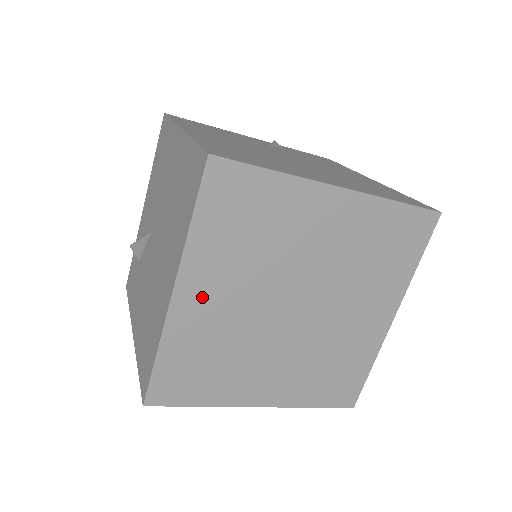
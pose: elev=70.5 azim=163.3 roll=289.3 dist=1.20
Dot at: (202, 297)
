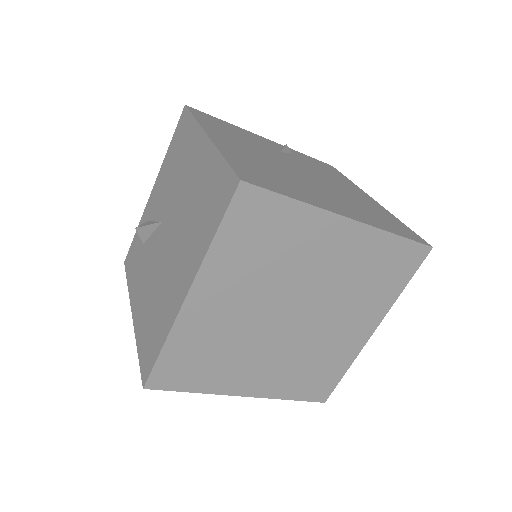
Dot at: (212, 301)
